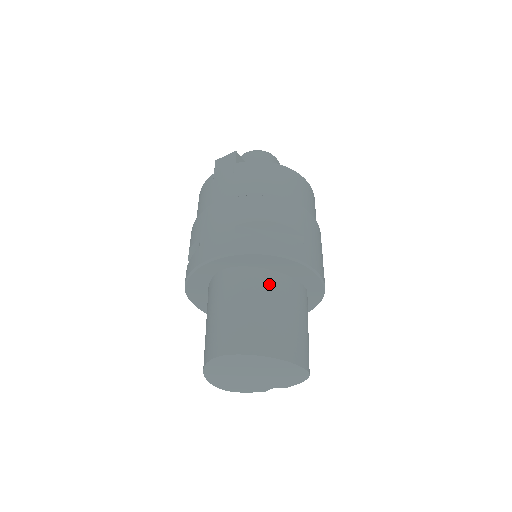
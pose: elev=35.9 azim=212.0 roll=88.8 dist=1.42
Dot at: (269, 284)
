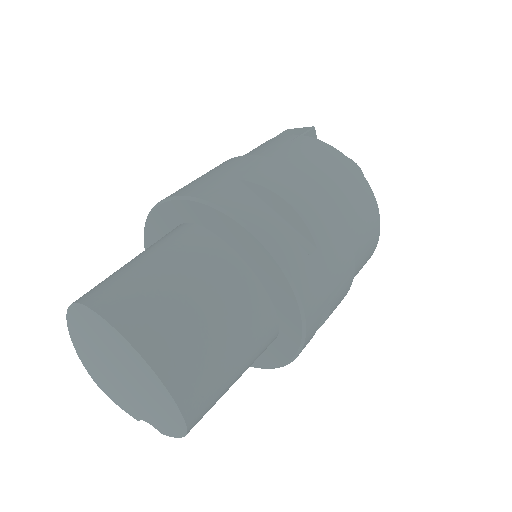
Dot at: (225, 271)
